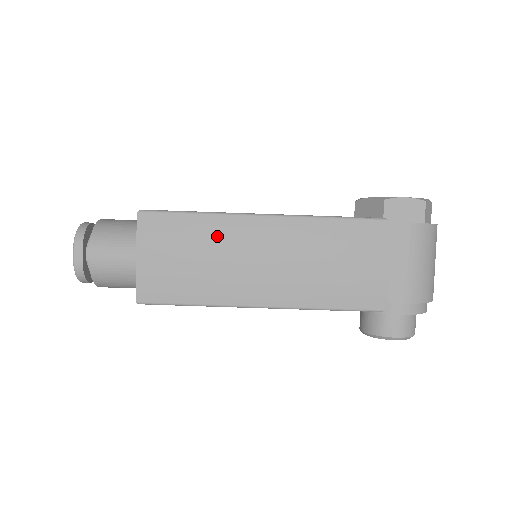
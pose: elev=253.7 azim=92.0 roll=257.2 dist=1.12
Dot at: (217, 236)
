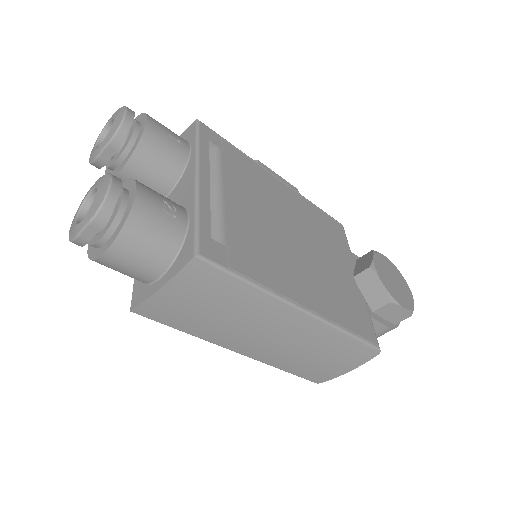
Dot at: (251, 308)
